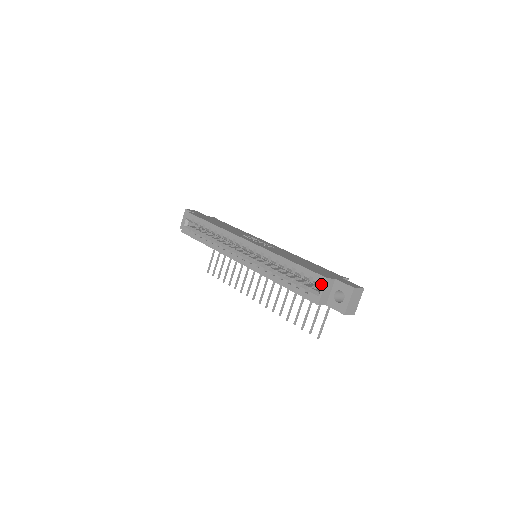
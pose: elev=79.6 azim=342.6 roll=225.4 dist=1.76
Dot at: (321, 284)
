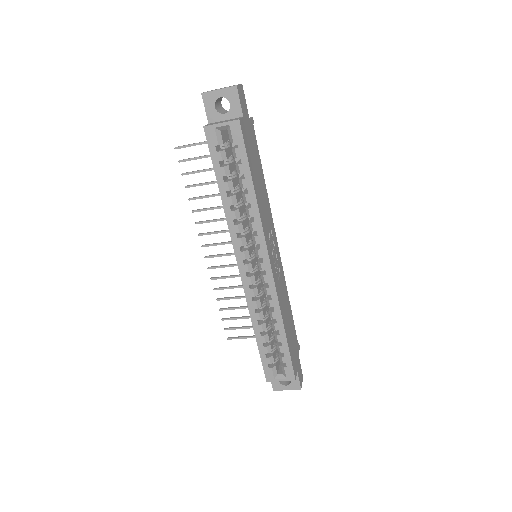
Dot at: (287, 377)
